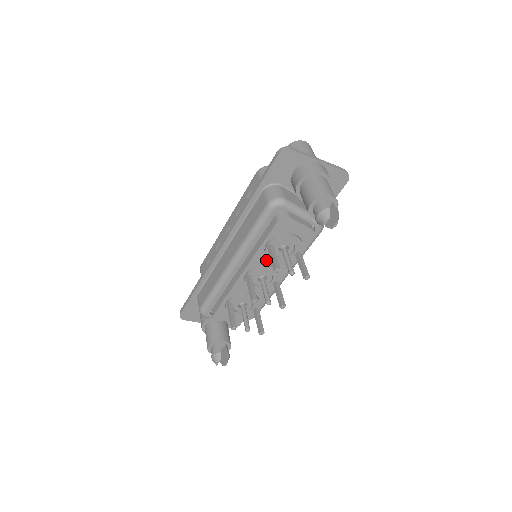
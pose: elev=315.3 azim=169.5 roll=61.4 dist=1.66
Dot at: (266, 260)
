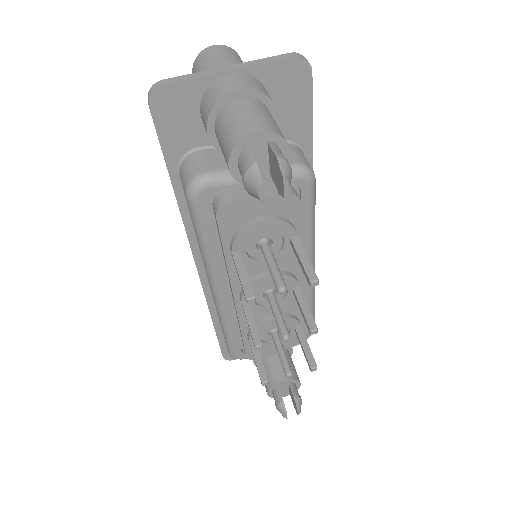
Dot at: (253, 270)
